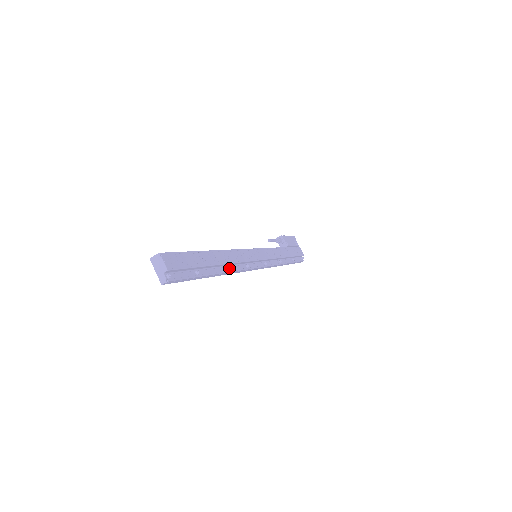
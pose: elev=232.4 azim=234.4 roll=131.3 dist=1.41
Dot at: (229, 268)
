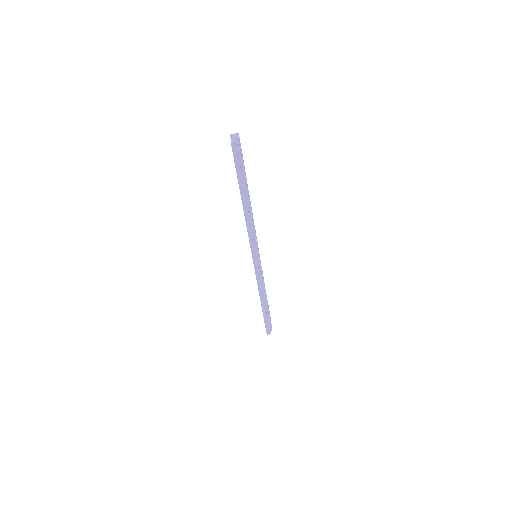
Dot at: (249, 217)
